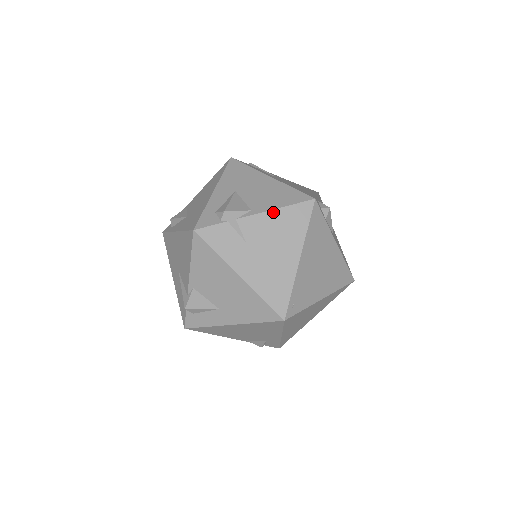
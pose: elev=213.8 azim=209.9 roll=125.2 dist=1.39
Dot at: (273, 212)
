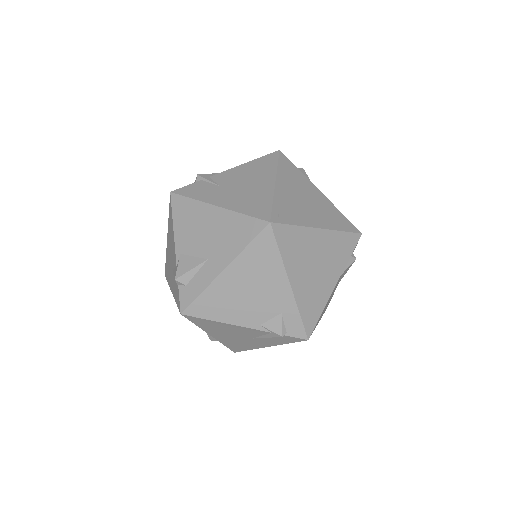
Dot at: (243, 165)
